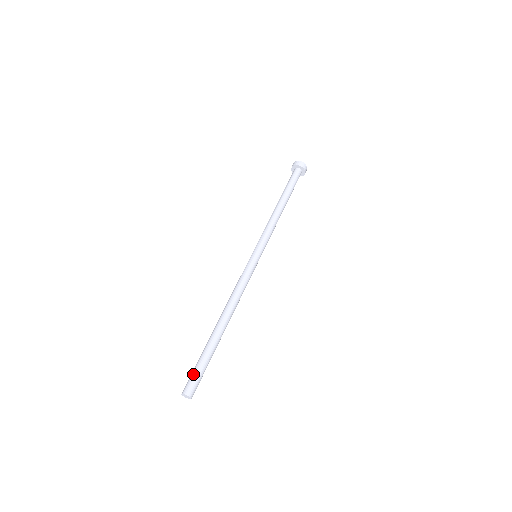
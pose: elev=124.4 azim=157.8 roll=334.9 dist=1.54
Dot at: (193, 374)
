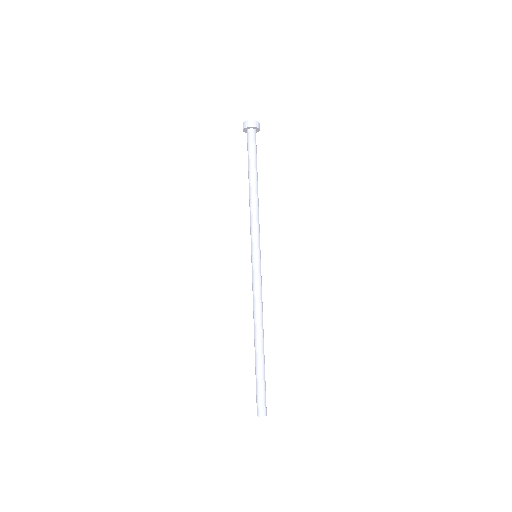
Dot at: (256, 396)
